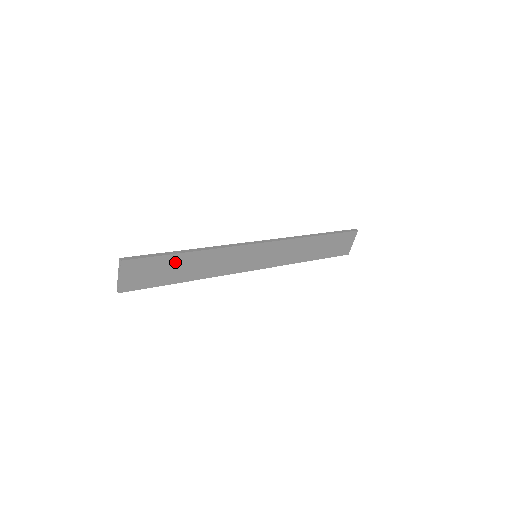
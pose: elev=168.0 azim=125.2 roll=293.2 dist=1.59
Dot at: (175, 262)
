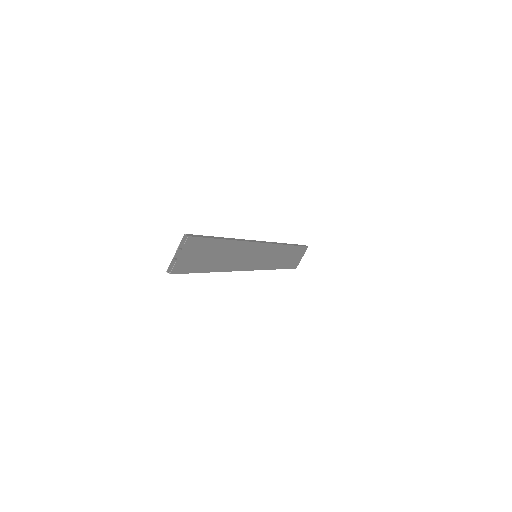
Dot at: (216, 248)
